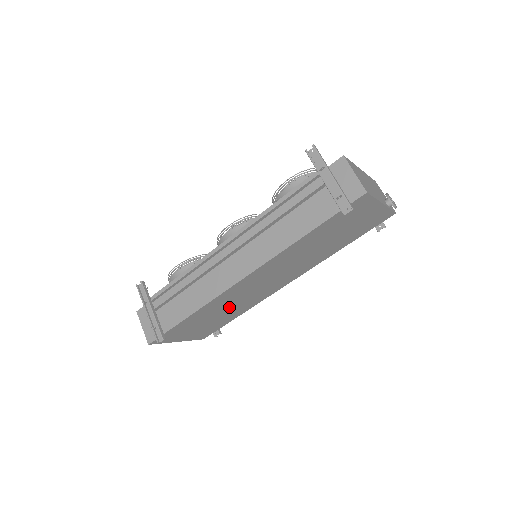
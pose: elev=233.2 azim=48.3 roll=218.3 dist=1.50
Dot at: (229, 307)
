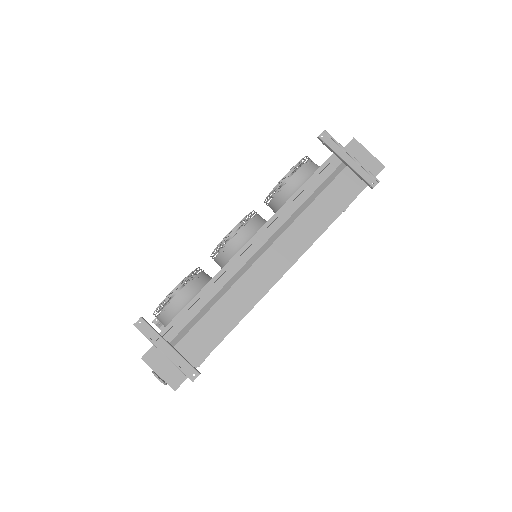
Dot at: occluded
